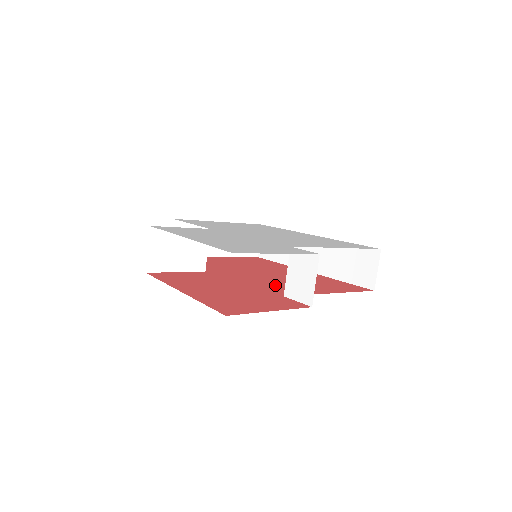
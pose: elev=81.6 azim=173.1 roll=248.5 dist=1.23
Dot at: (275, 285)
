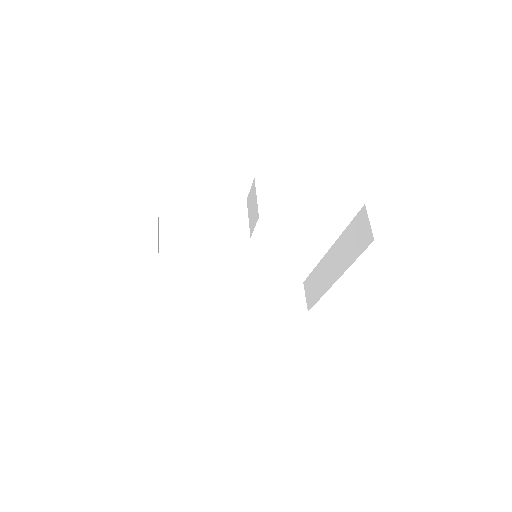
Dot at: occluded
